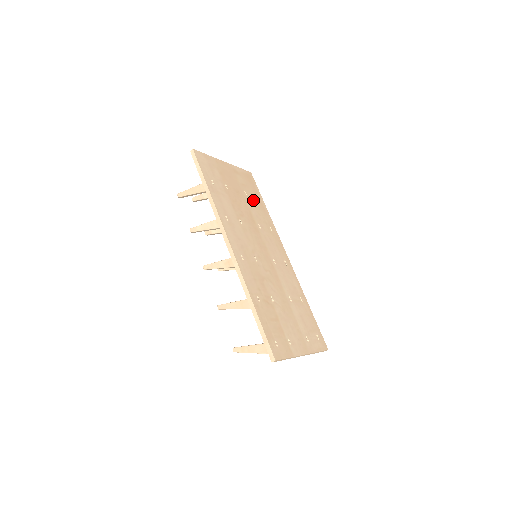
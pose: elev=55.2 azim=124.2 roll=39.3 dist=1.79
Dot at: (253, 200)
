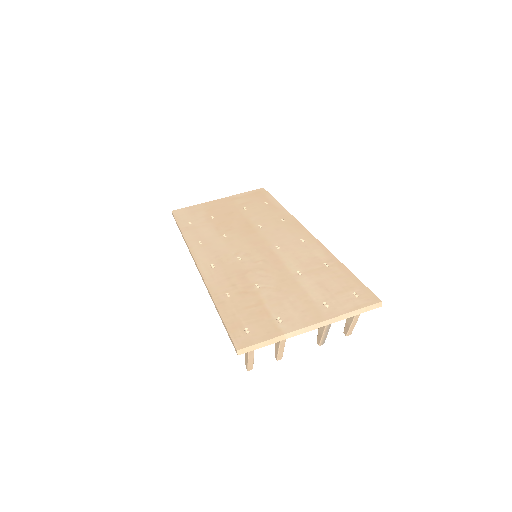
Dot at: (257, 209)
